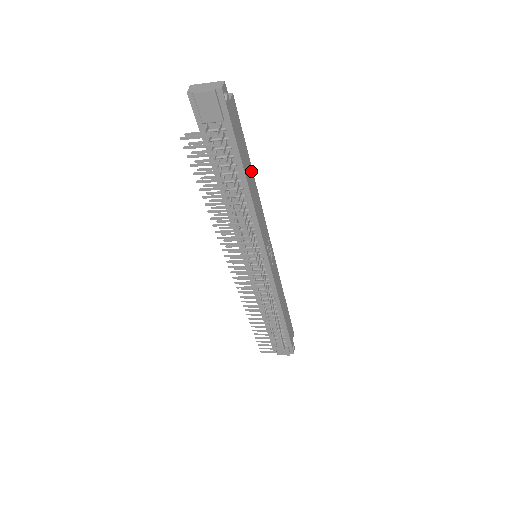
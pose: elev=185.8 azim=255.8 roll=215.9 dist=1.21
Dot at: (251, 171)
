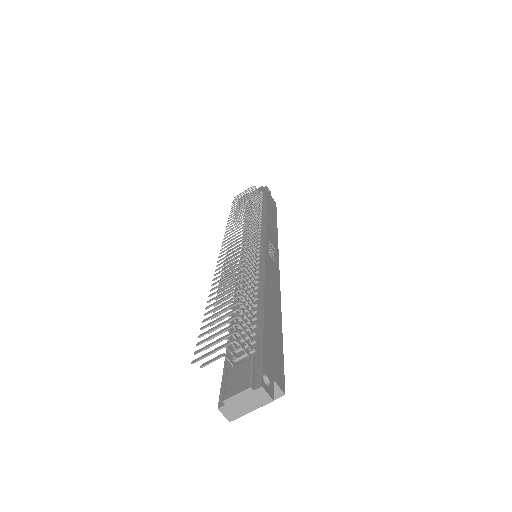
Dot at: (275, 221)
